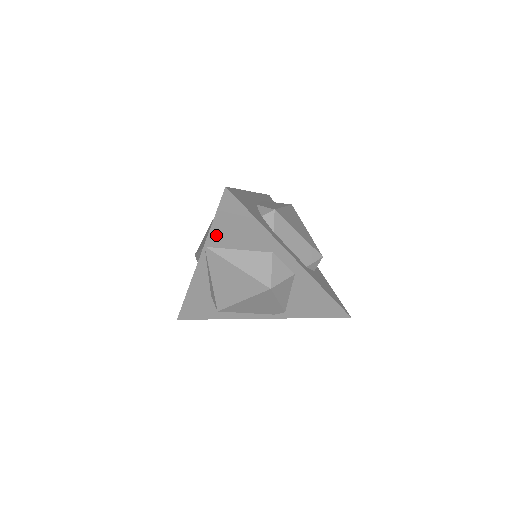
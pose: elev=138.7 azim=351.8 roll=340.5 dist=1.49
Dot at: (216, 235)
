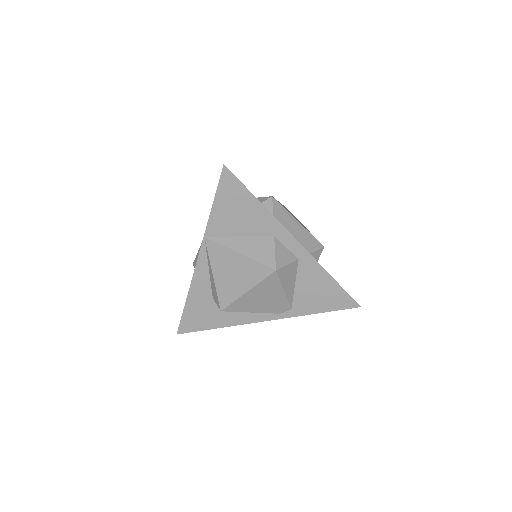
Dot at: (216, 222)
